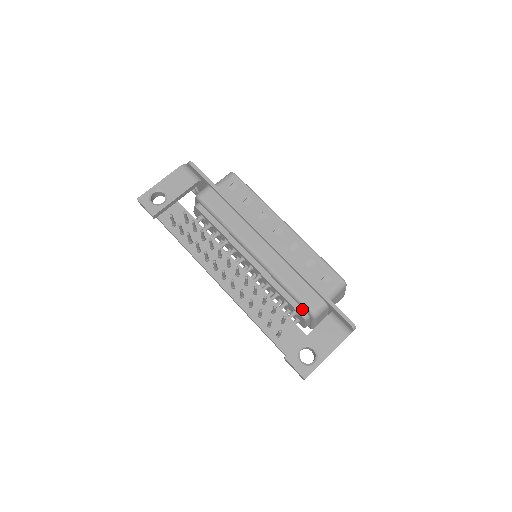
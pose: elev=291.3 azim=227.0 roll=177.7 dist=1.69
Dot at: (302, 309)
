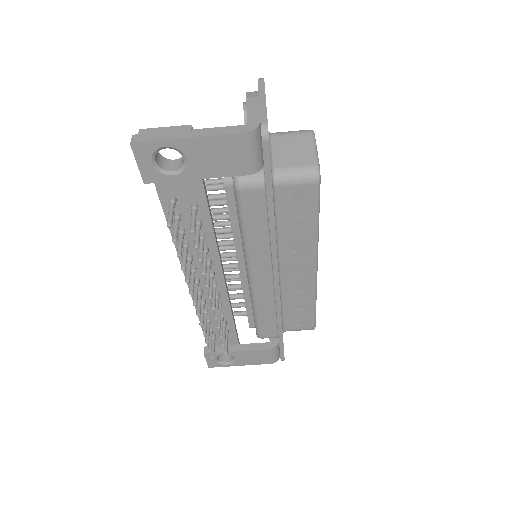
Dot at: occluded
